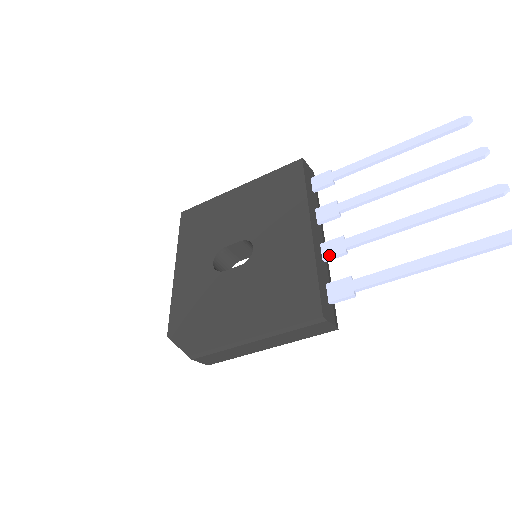
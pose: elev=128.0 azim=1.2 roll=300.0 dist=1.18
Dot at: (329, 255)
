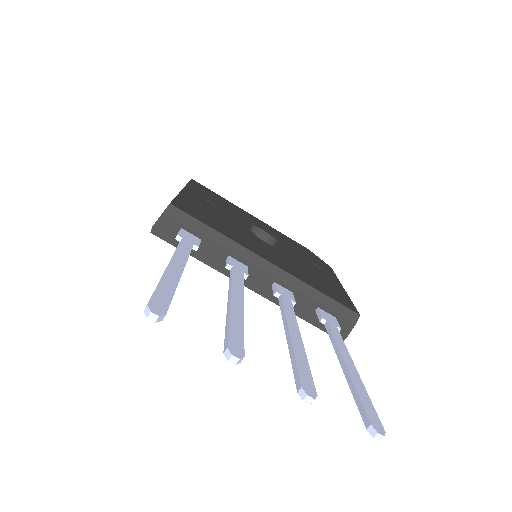
Dot at: occluded
